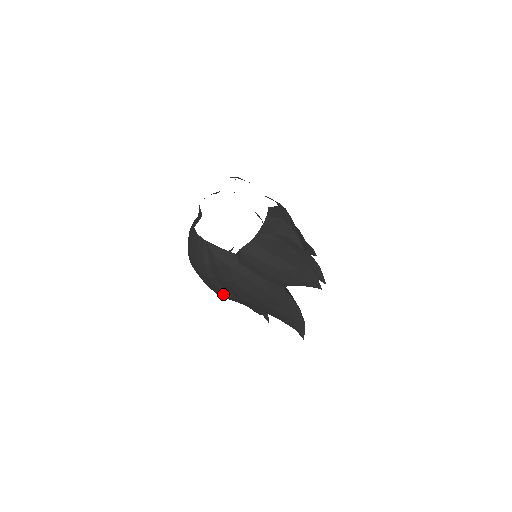
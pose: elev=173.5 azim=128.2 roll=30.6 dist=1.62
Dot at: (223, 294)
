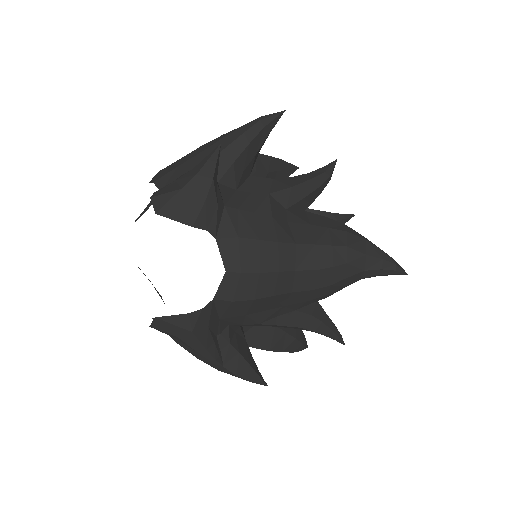
Dot at: occluded
